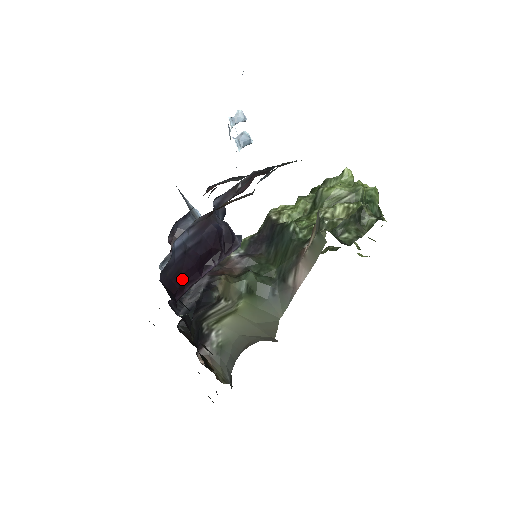
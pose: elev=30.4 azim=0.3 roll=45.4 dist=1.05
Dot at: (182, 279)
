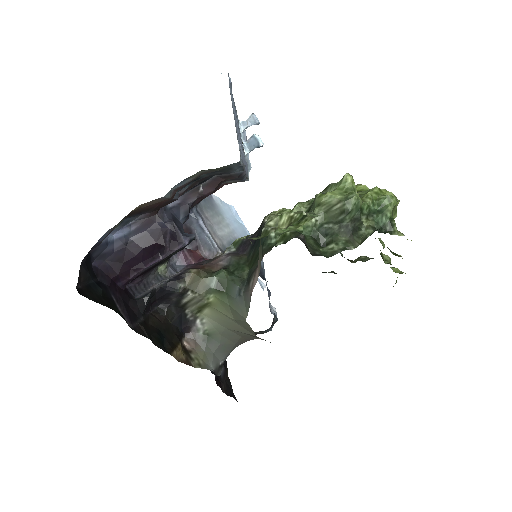
Dot at: (125, 267)
